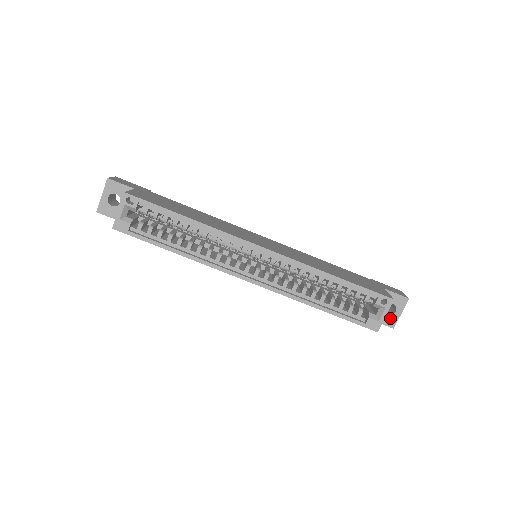
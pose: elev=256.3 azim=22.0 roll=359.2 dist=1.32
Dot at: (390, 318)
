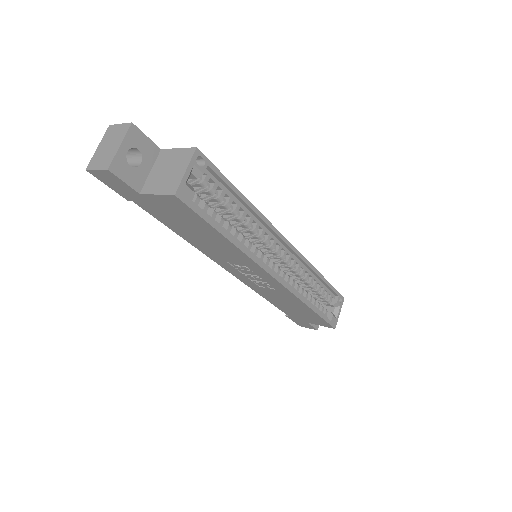
Dot at: occluded
